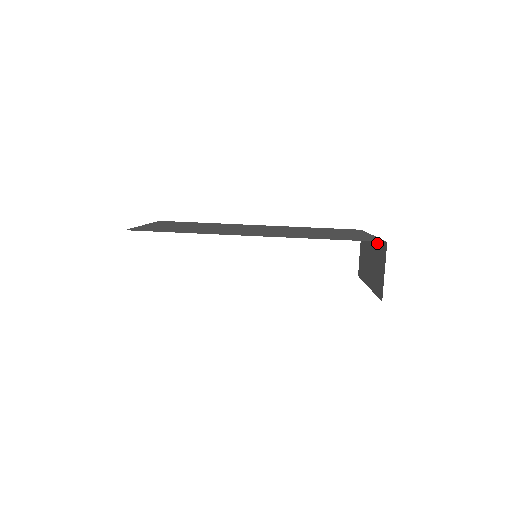
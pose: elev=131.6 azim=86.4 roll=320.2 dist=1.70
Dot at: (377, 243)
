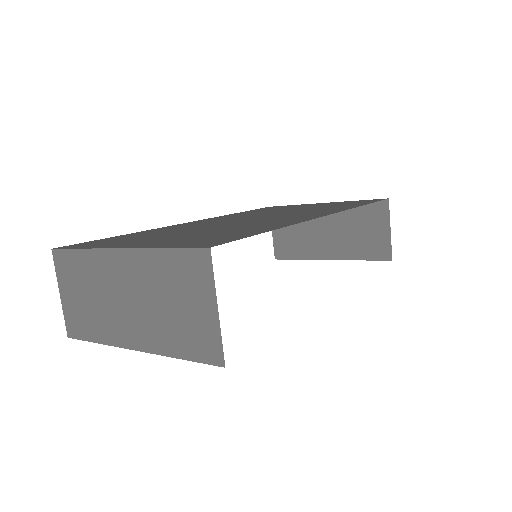
Dot at: occluded
